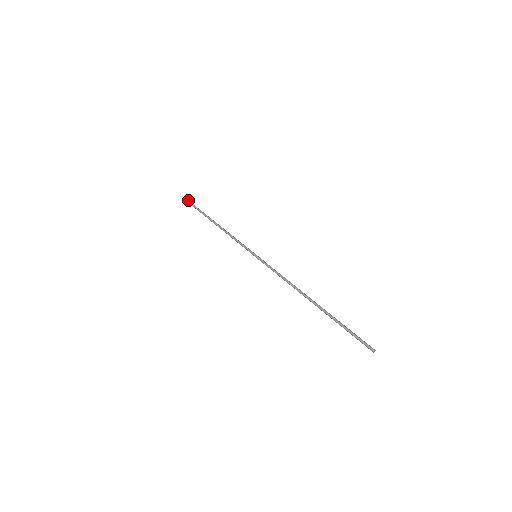
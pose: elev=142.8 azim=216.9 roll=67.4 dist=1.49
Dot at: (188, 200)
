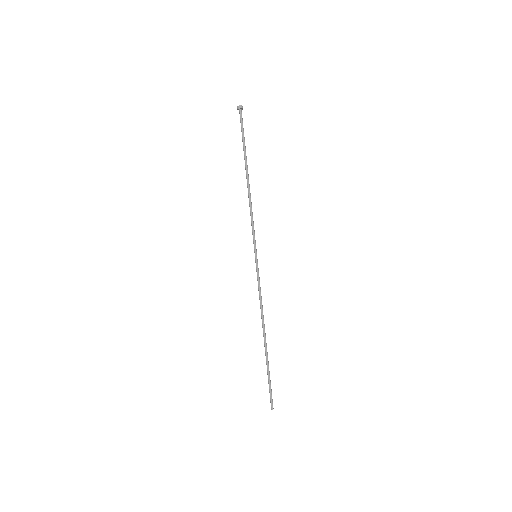
Dot at: (240, 115)
